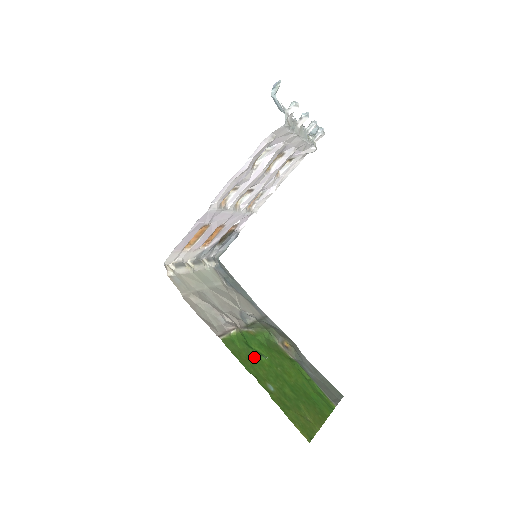
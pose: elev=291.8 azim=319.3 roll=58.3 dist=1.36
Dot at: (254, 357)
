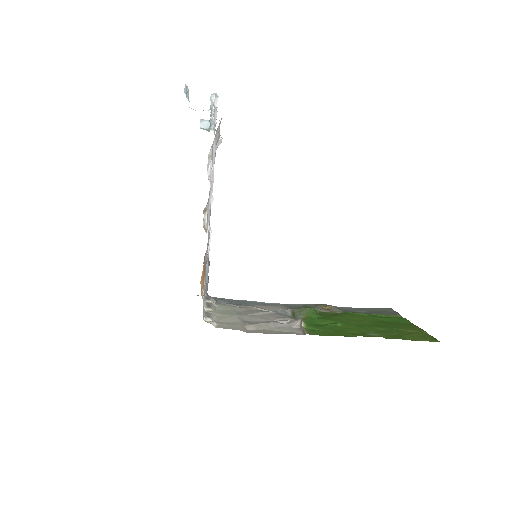
Dot at: (335, 328)
